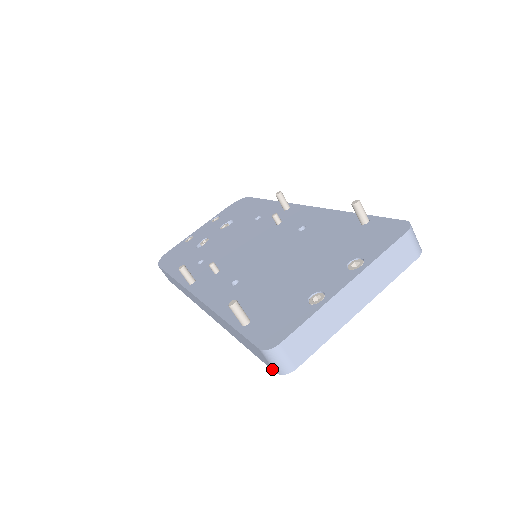
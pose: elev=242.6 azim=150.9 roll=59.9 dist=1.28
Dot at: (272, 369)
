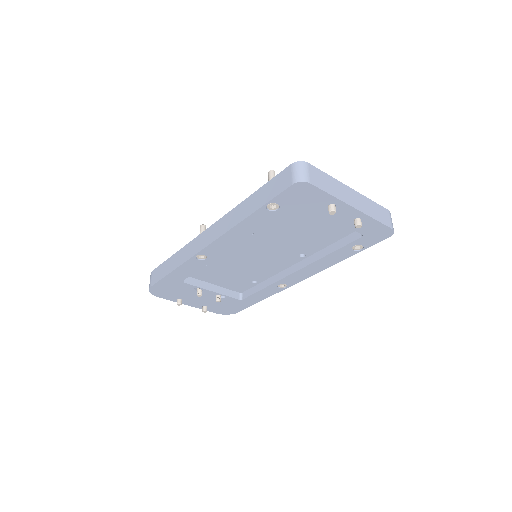
Dot at: (290, 184)
